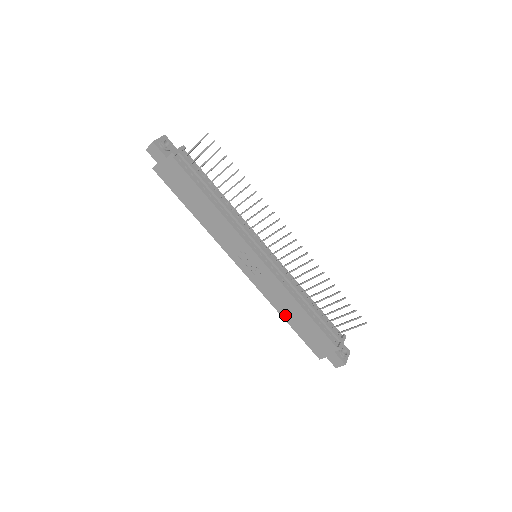
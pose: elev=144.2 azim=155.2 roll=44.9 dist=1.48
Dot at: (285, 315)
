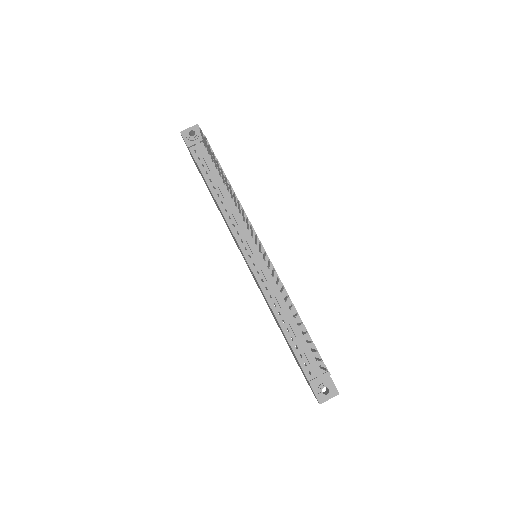
Dot at: (278, 325)
